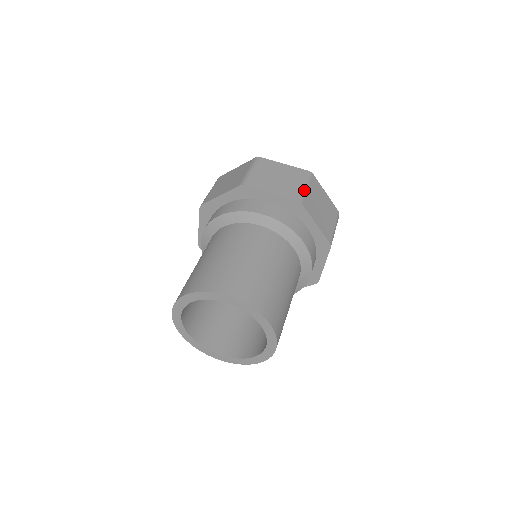
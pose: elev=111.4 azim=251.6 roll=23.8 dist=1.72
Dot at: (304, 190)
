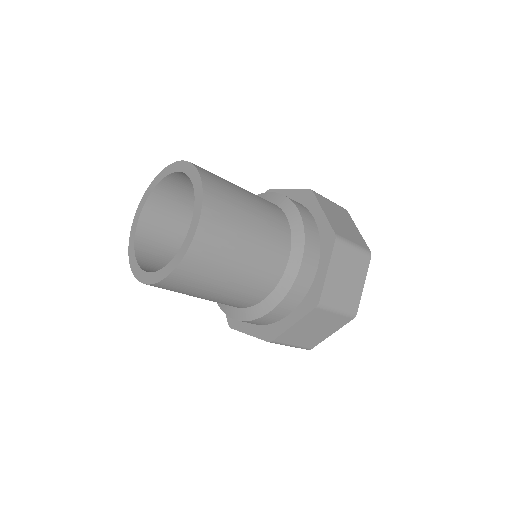
Dot at: (350, 243)
